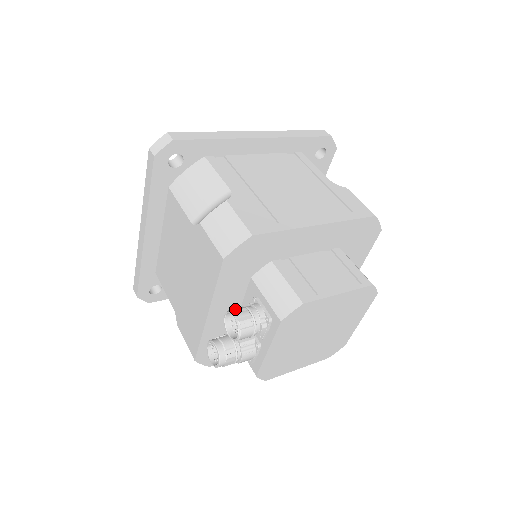
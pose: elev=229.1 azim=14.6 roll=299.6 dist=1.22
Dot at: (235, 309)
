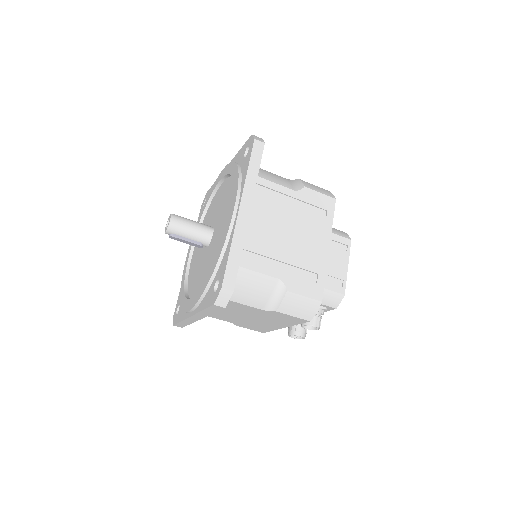
Dot at: (310, 322)
